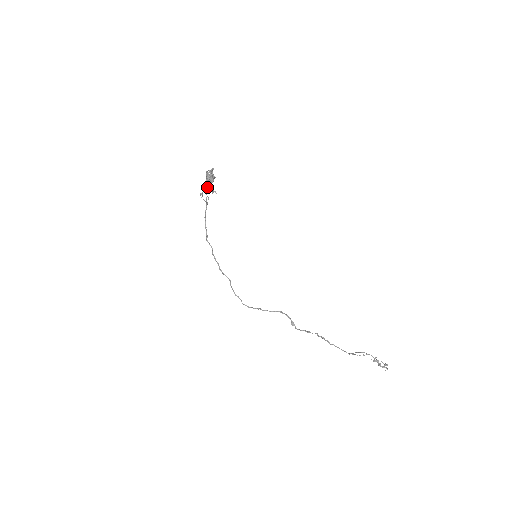
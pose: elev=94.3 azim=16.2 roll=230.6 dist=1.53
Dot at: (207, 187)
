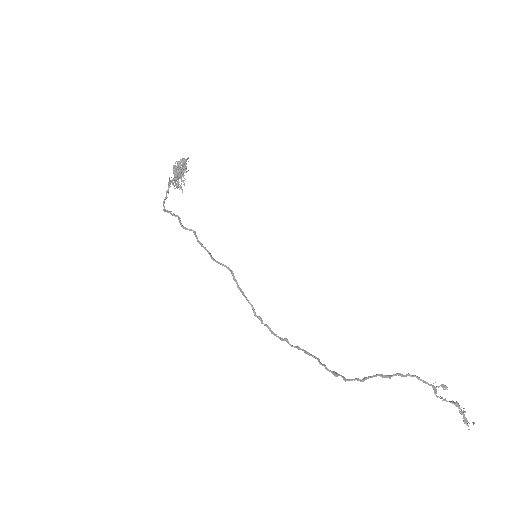
Dot at: (173, 178)
